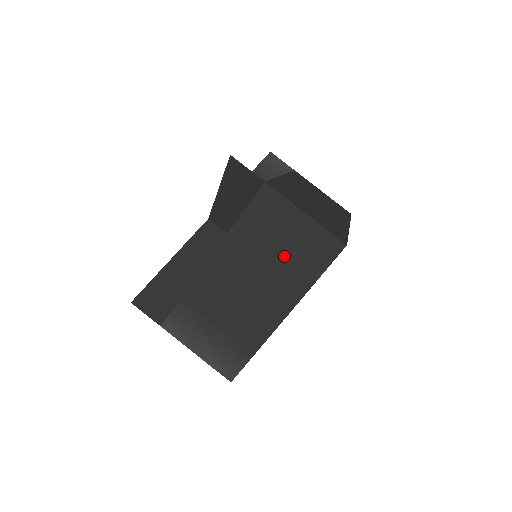
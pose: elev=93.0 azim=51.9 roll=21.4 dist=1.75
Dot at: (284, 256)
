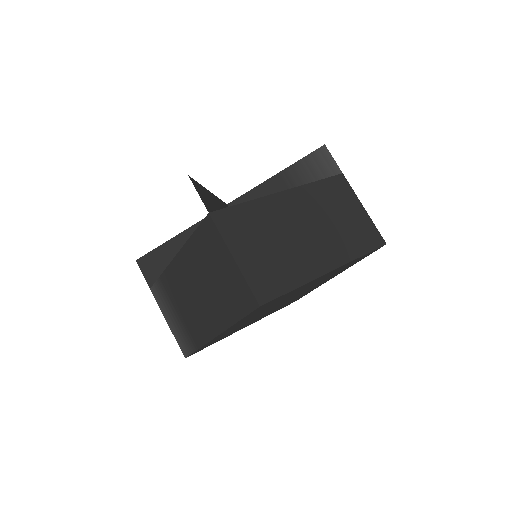
Dot at: (218, 286)
